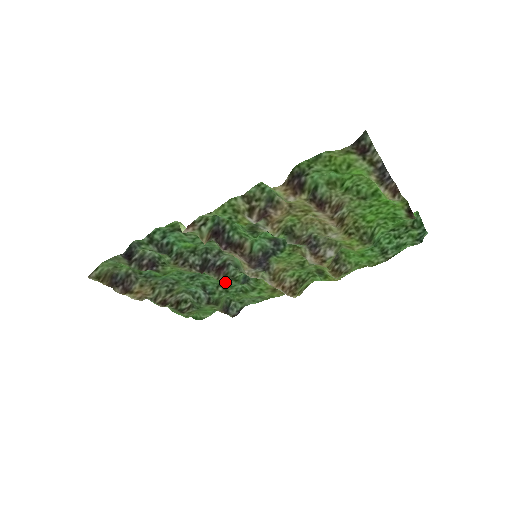
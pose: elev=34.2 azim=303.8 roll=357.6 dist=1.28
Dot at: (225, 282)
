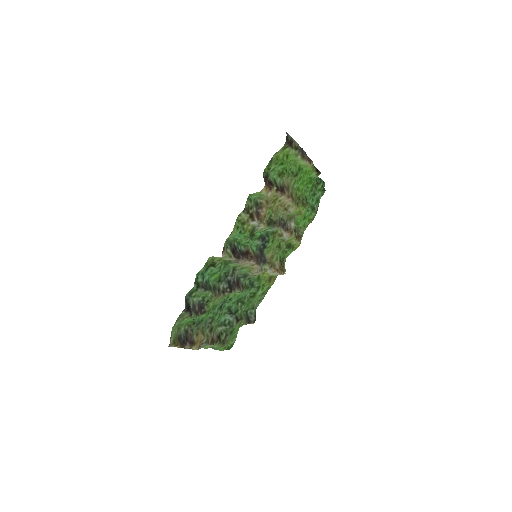
Dot at: (242, 294)
